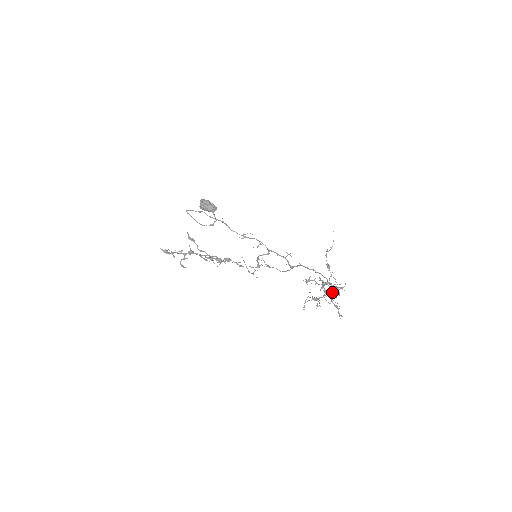
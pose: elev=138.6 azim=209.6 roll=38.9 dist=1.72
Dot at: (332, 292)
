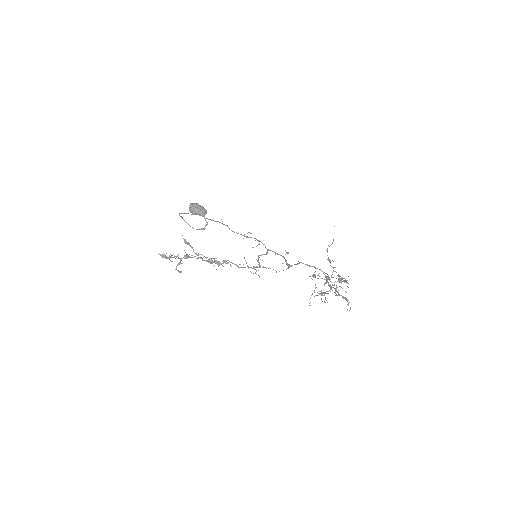
Dot at: (336, 286)
